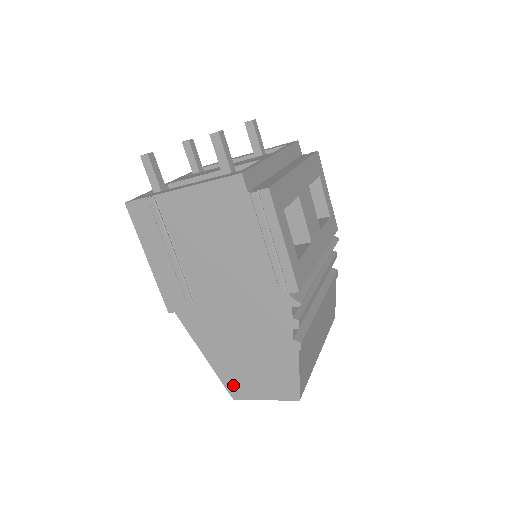
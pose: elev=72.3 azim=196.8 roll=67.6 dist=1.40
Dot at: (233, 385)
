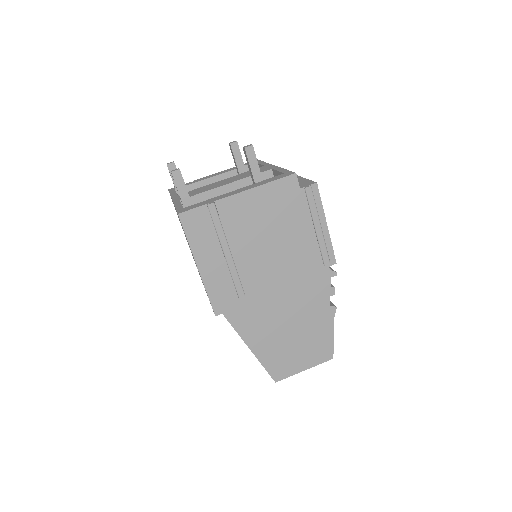
Dot at: (276, 368)
